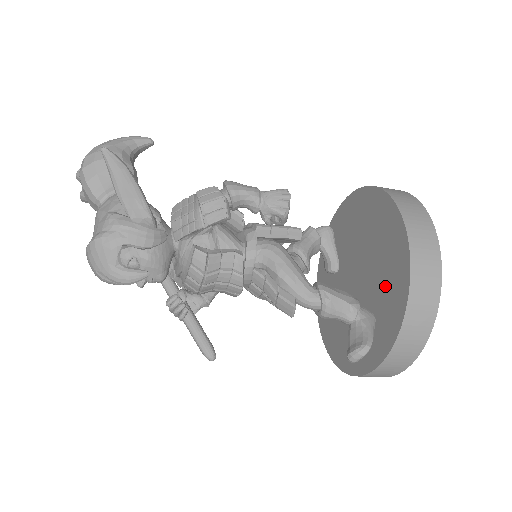
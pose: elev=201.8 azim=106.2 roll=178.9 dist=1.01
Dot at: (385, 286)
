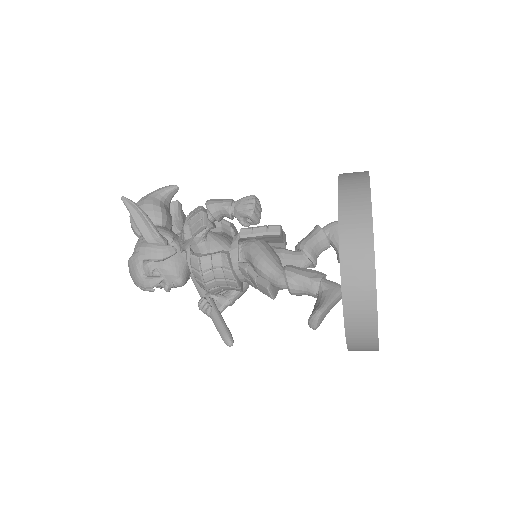
Dot at: occluded
